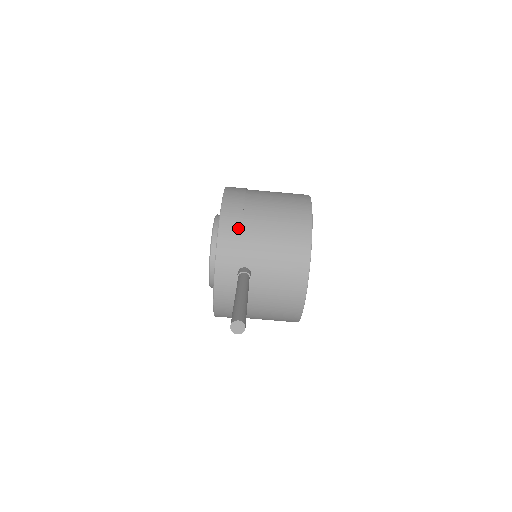
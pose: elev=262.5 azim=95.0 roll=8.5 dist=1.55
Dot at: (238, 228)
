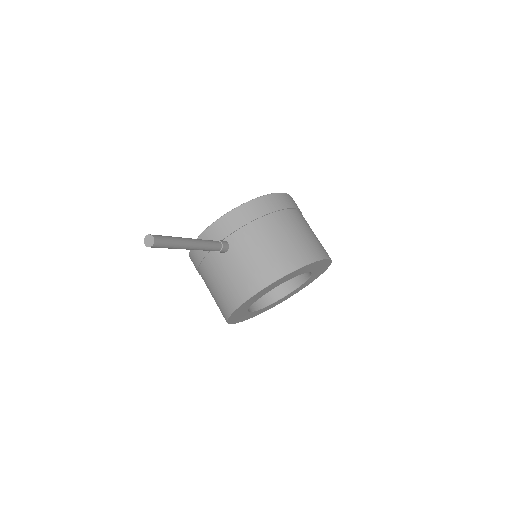
Dot at: (253, 217)
